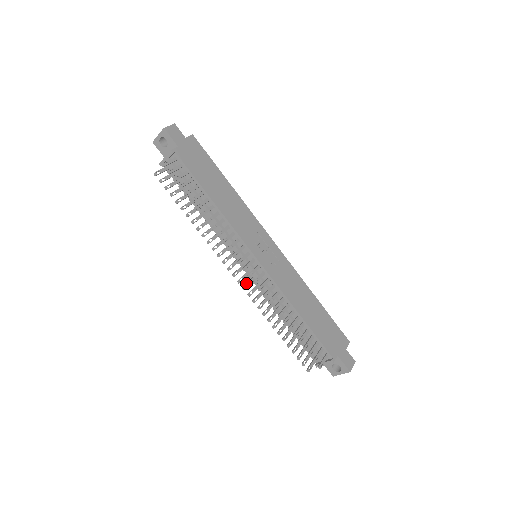
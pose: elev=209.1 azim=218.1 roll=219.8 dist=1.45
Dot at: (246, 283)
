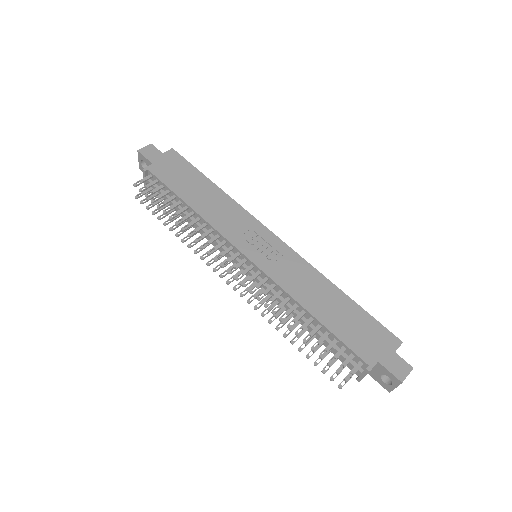
Dot at: (245, 289)
